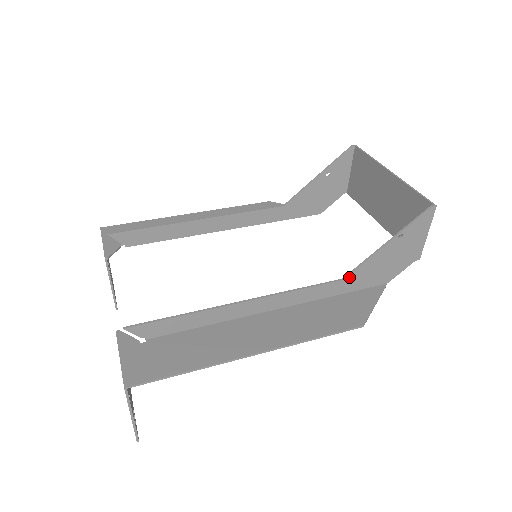
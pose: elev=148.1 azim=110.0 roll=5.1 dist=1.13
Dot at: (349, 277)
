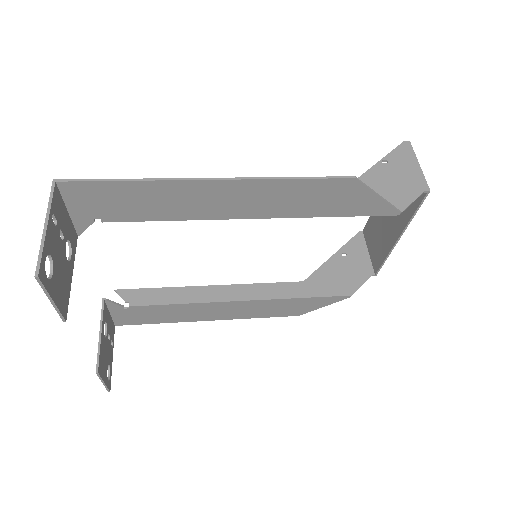
Dot at: occluded
